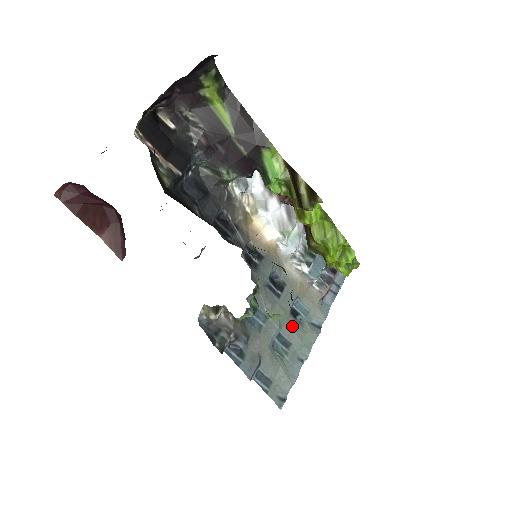
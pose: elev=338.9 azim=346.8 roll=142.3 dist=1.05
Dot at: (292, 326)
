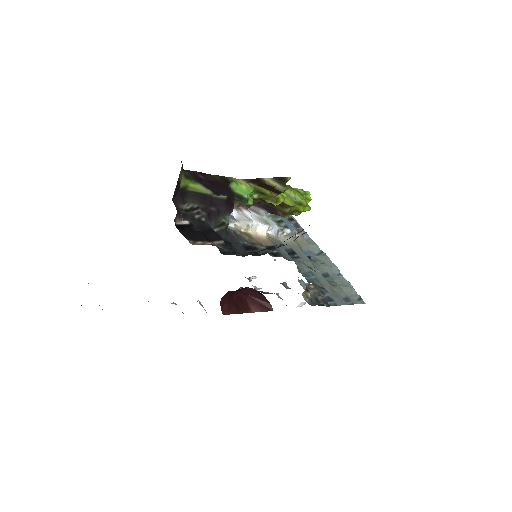
Dot at: (318, 264)
